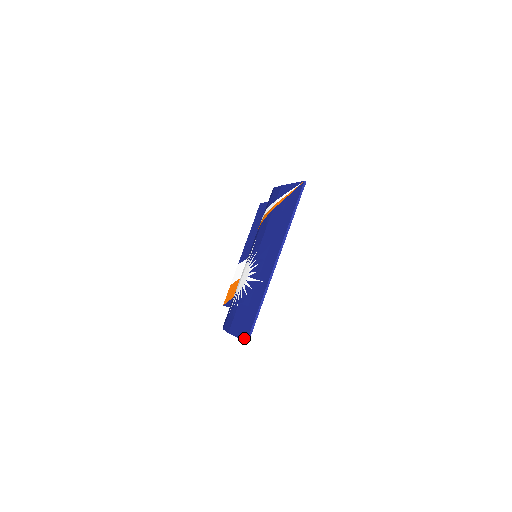
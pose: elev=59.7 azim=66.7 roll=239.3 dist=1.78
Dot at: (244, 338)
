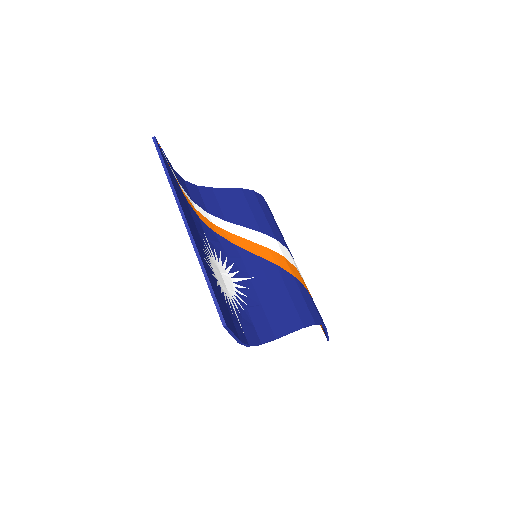
Dot at: occluded
